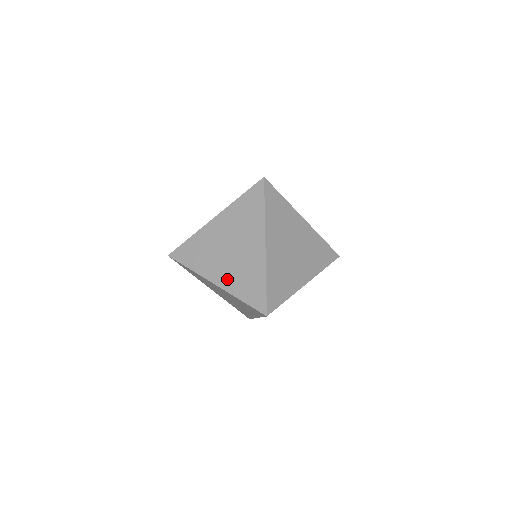
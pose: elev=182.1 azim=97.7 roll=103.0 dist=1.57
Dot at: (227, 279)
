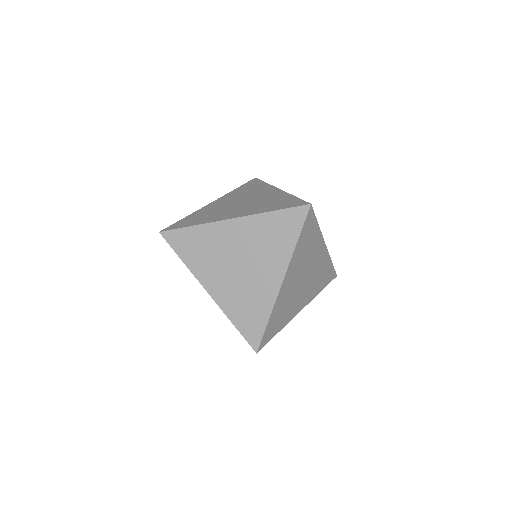
Dot at: (225, 295)
